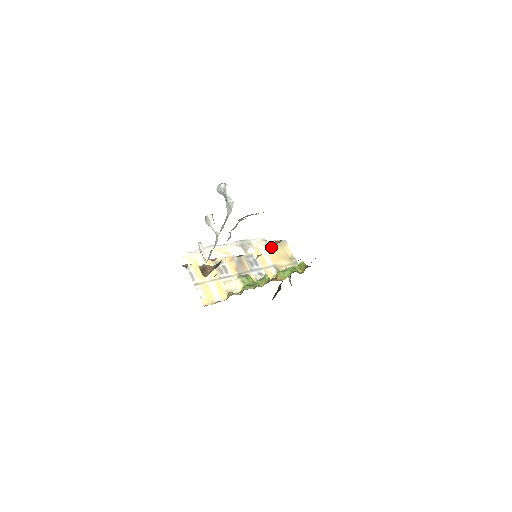
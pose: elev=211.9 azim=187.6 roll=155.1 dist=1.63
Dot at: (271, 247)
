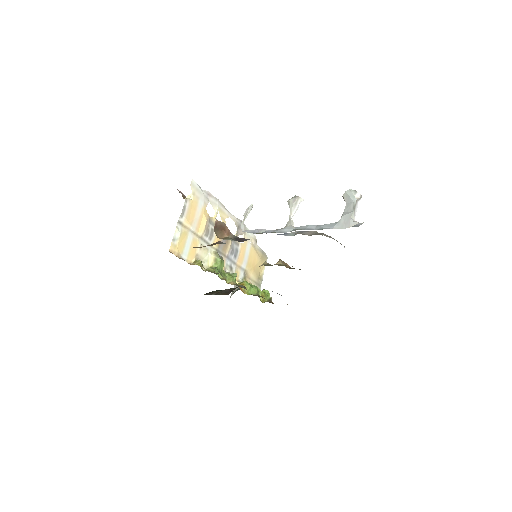
Dot at: (256, 252)
